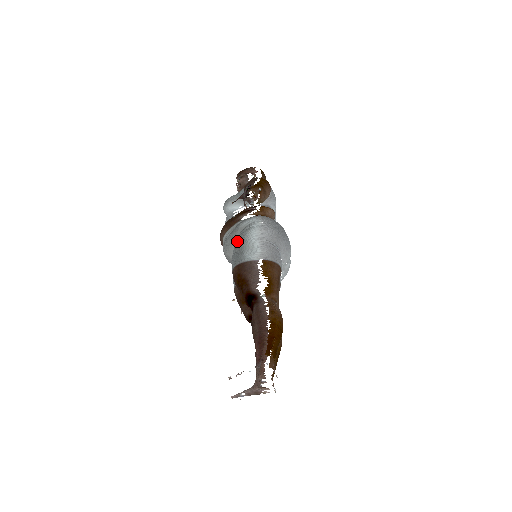
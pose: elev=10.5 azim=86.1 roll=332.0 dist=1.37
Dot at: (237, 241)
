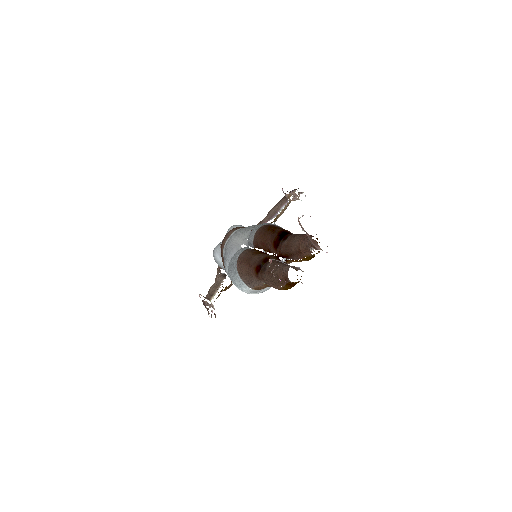
Dot at: occluded
